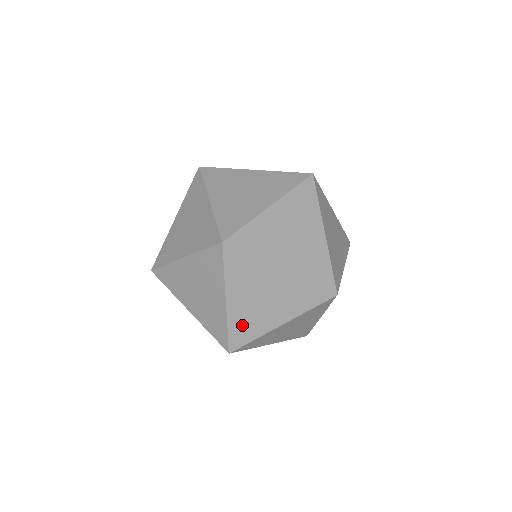
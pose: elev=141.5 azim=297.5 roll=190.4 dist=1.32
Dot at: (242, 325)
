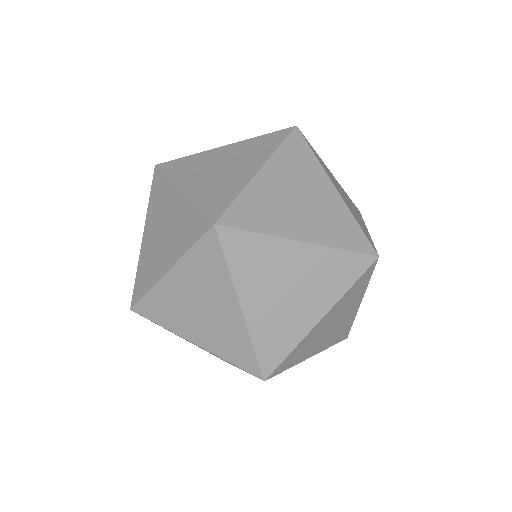
Dot at: (271, 335)
